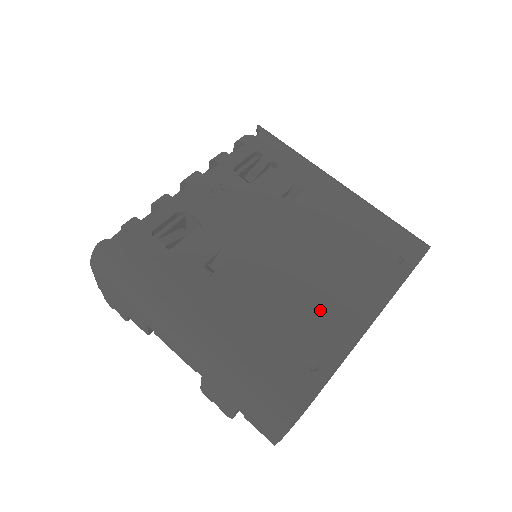
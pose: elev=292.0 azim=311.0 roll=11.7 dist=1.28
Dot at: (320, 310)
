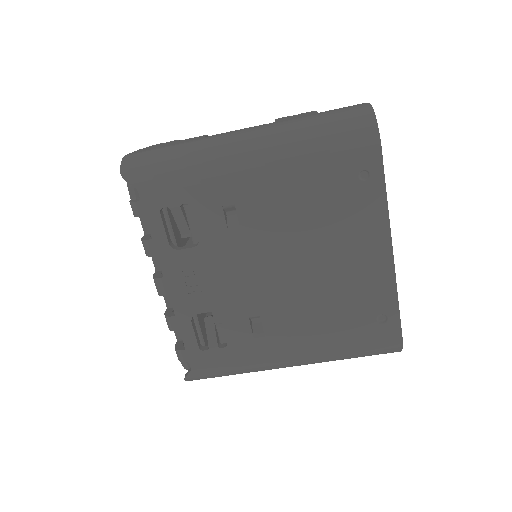
Dot at: (351, 283)
